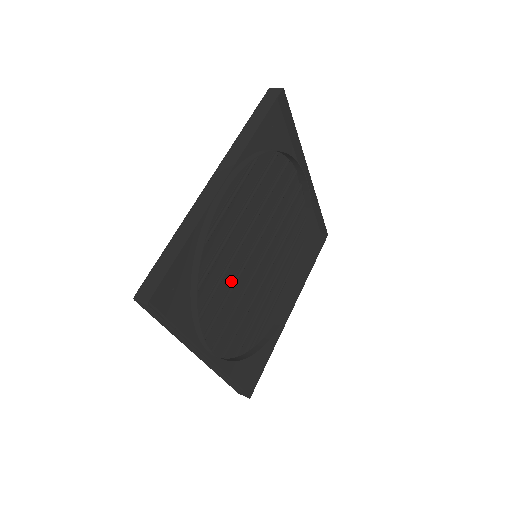
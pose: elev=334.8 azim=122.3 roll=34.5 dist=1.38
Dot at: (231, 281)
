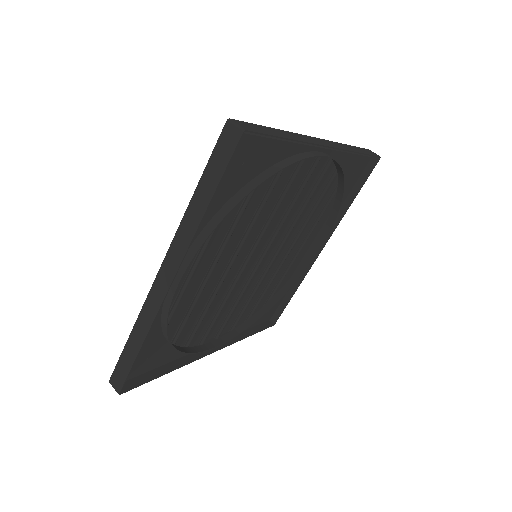
Dot at: (226, 291)
